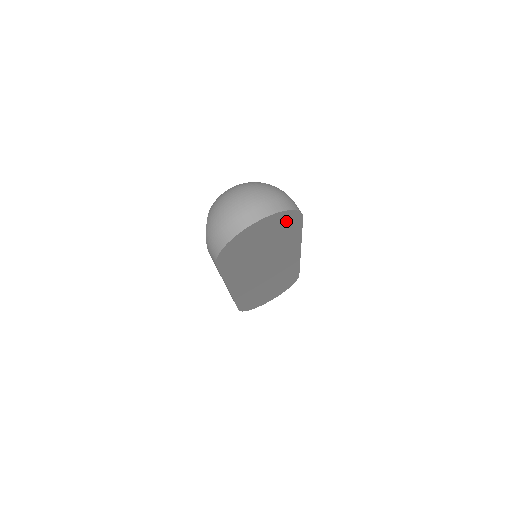
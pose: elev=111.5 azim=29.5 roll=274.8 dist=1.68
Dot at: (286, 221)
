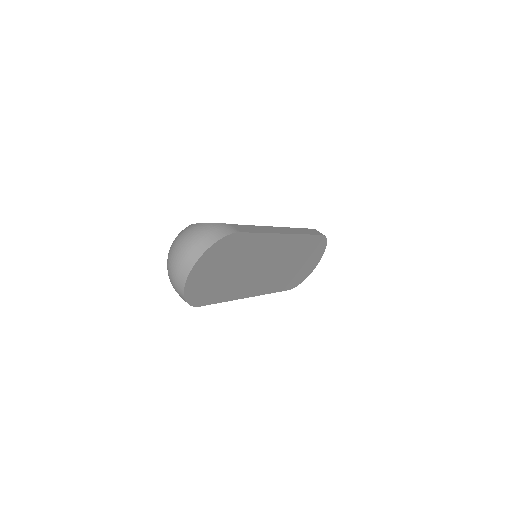
Dot at: (224, 247)
